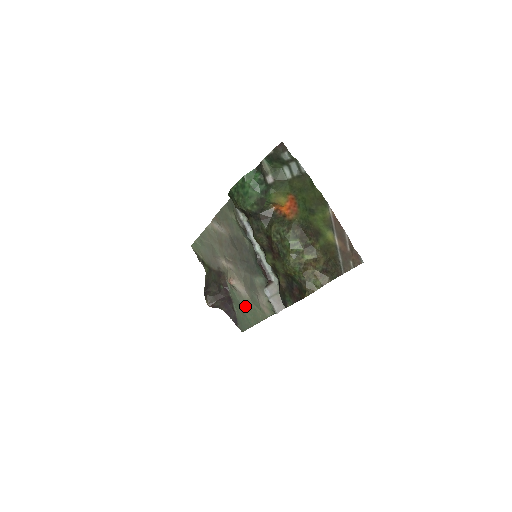
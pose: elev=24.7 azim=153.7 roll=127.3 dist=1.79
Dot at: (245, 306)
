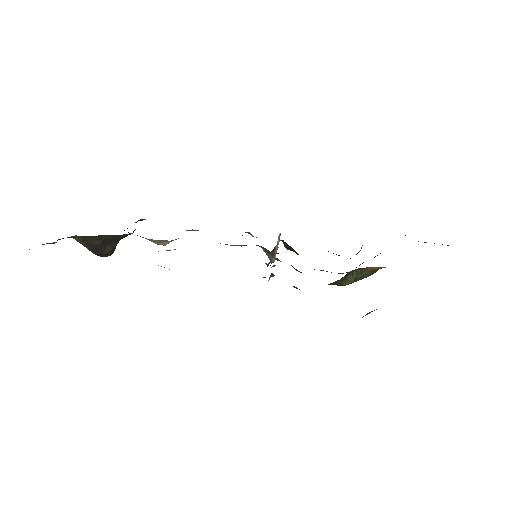
Dot at: occluded
